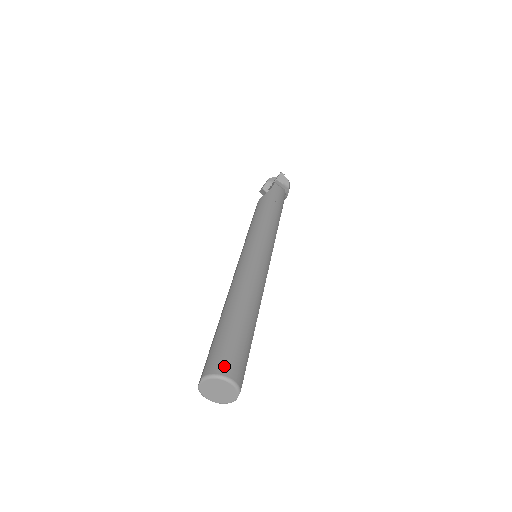
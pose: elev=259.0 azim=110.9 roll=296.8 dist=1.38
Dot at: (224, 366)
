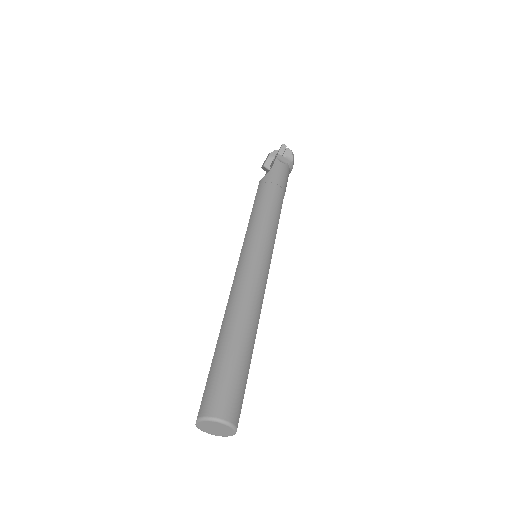
Dot at: (218, 406)
